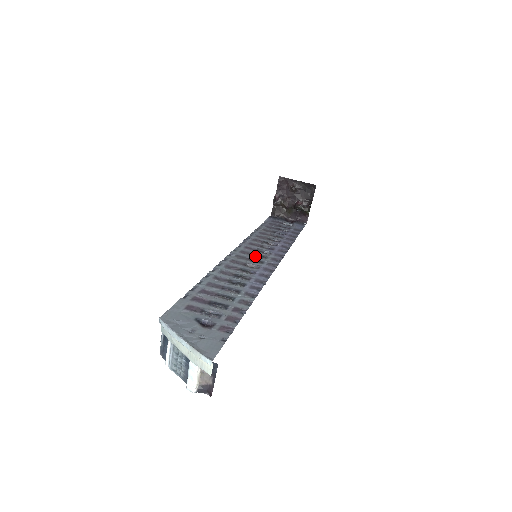
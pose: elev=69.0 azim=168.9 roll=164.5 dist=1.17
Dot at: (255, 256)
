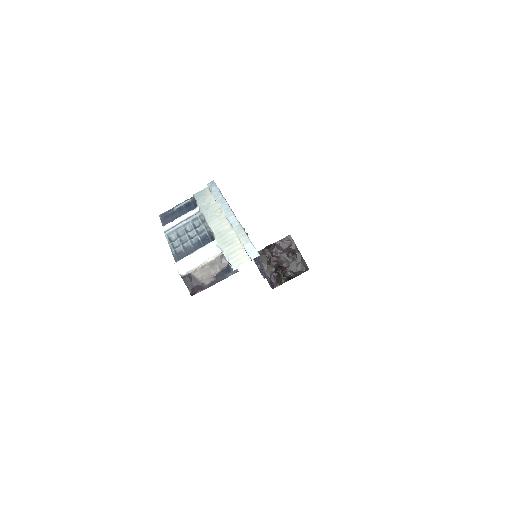
Dot at: occluded
